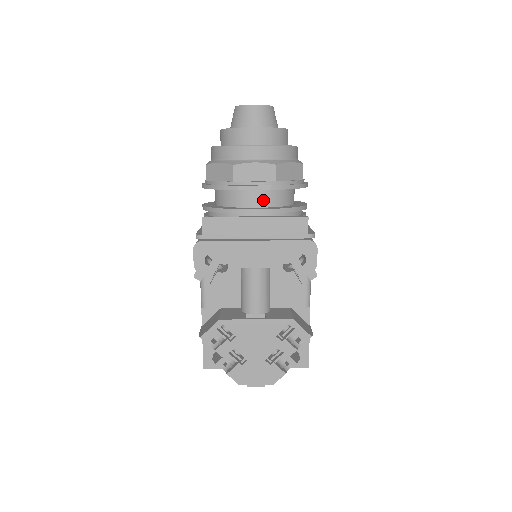
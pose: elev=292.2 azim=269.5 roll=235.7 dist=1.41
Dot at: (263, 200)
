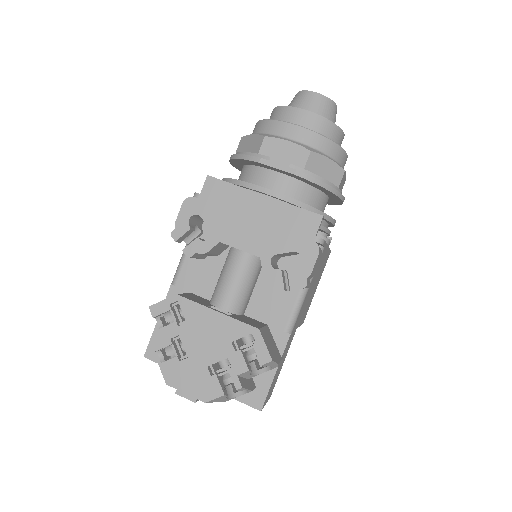
Dot at: (283, 187)
